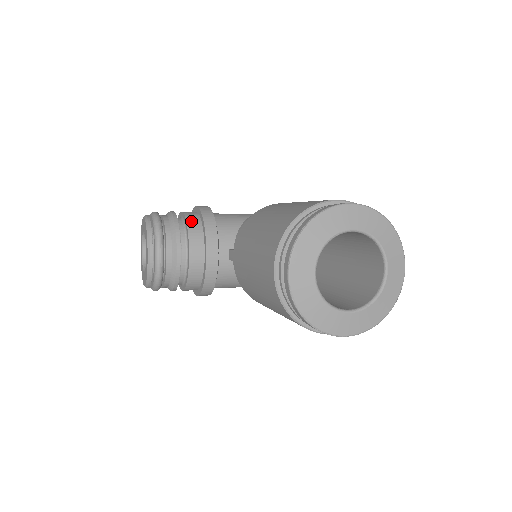
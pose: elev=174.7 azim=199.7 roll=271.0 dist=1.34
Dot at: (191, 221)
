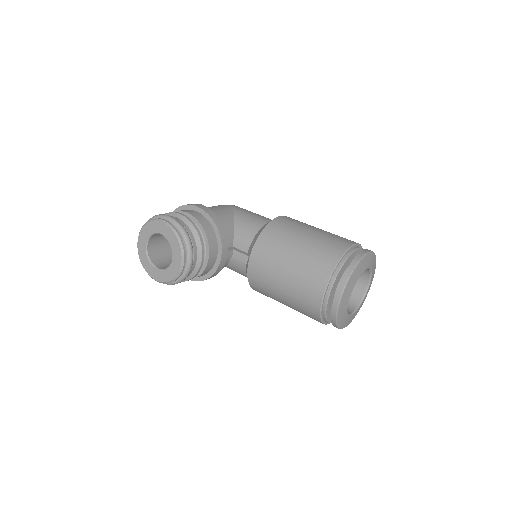
Dot at: (206, 227)
